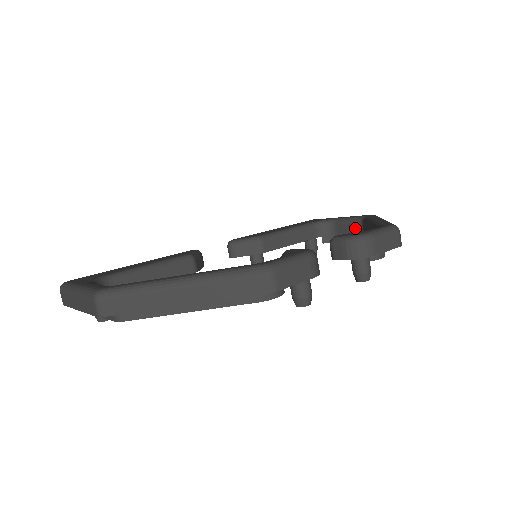
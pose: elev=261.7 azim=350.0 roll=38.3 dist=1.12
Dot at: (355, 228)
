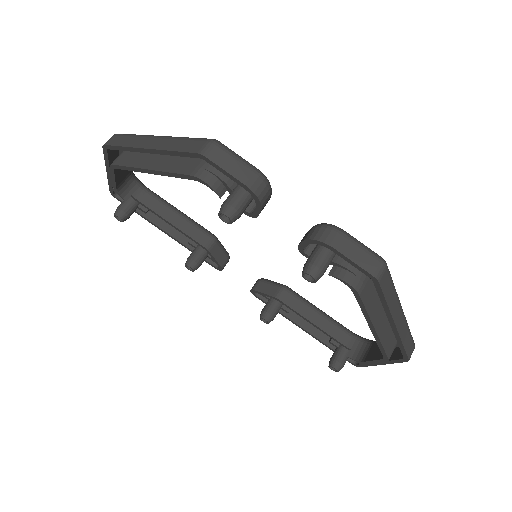
Dot at: occluded
